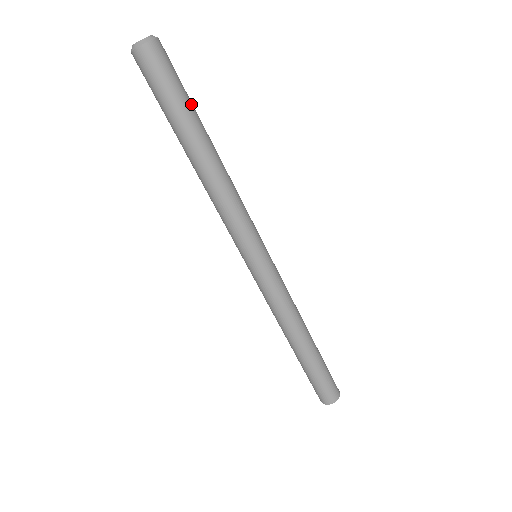
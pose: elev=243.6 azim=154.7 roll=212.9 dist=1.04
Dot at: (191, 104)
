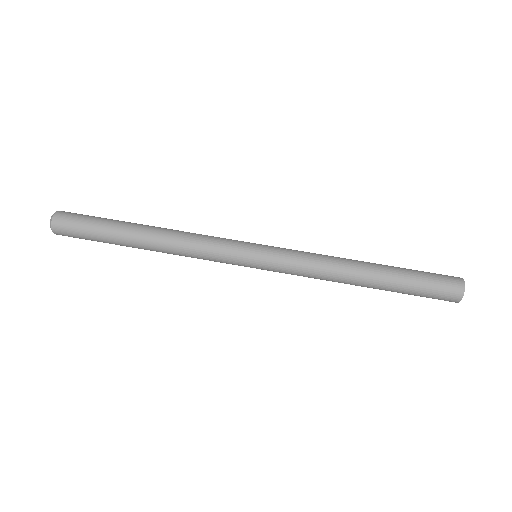
Dot at: occluded
